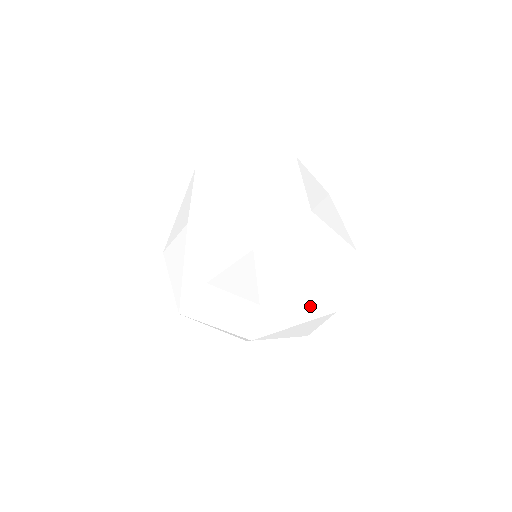
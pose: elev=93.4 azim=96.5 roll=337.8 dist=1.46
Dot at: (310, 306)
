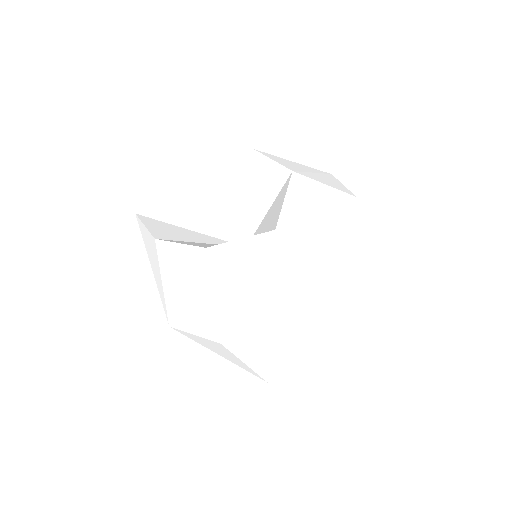
Dot at: (326, 205)
